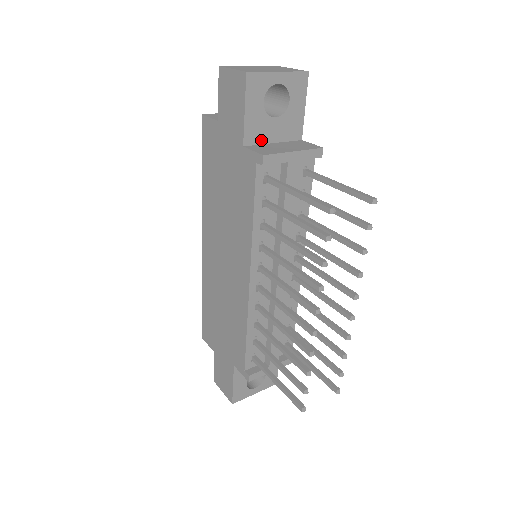
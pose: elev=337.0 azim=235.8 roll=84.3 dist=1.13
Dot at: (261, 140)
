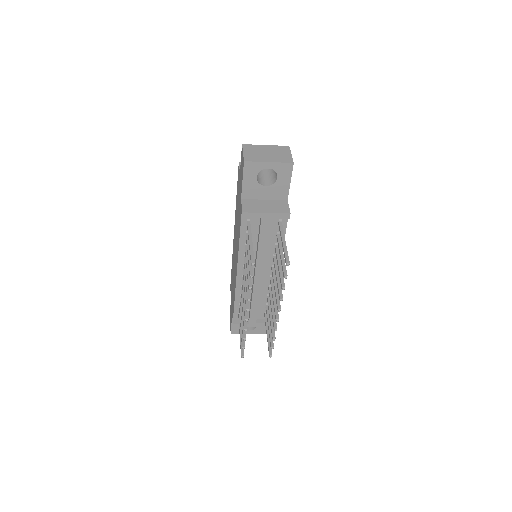
Dot at: (255, 197)
